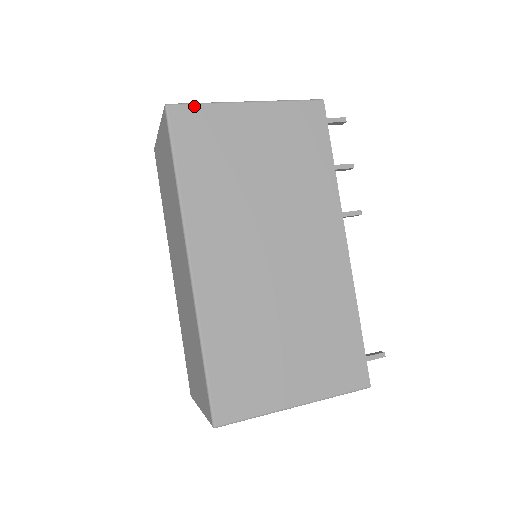
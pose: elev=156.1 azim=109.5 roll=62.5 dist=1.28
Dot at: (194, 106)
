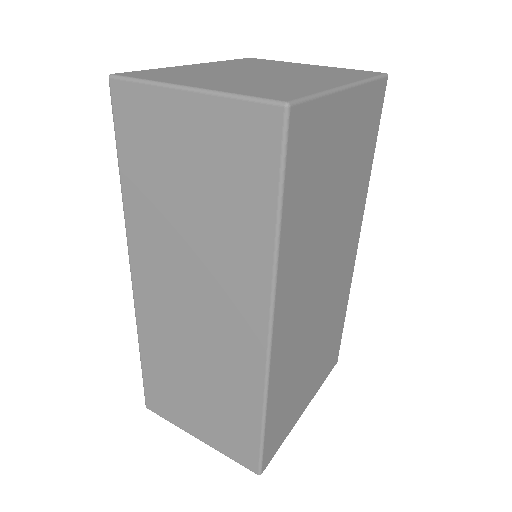
Dot at: (312, 103)
